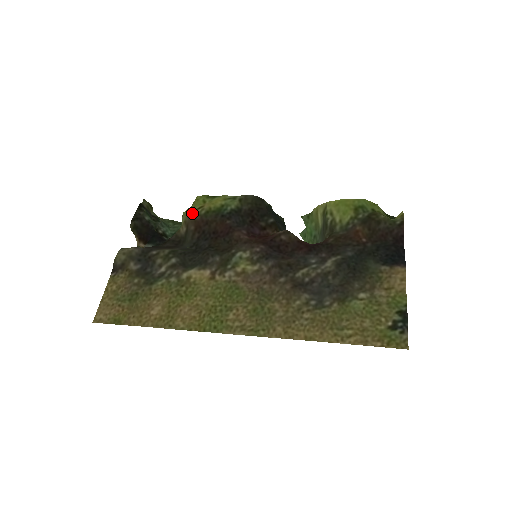
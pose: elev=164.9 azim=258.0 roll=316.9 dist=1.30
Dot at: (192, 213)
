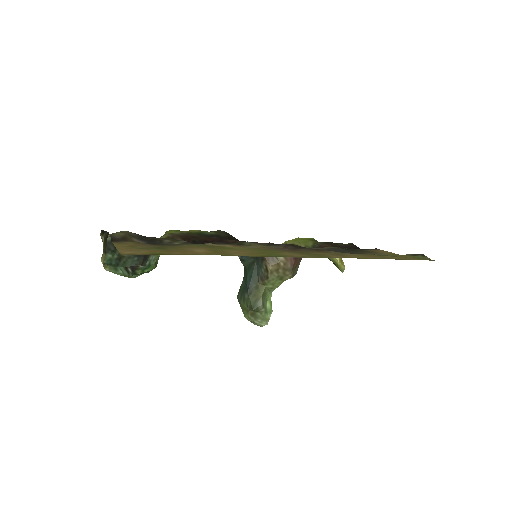
Dot at: occluded
